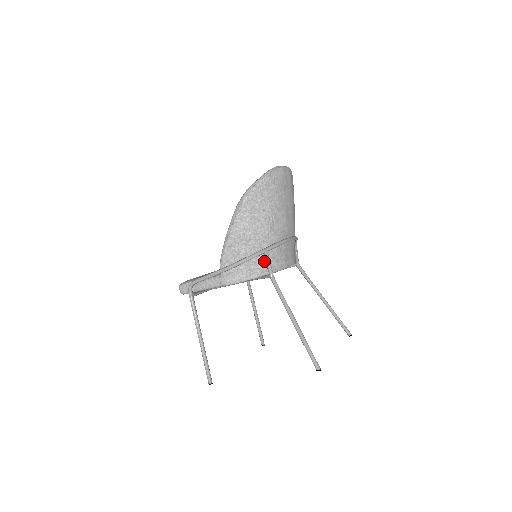
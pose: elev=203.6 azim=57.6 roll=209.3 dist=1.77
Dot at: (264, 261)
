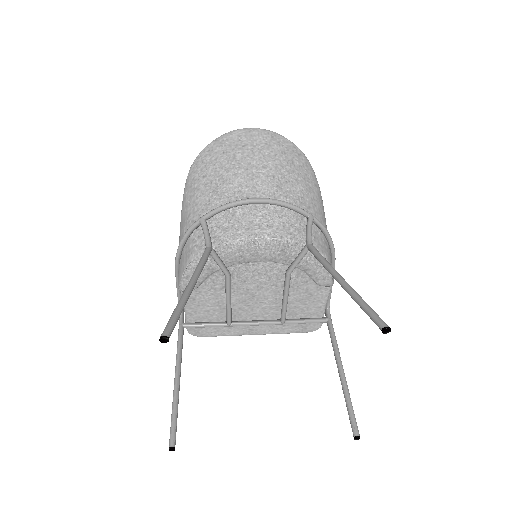
Dot at: occluded
